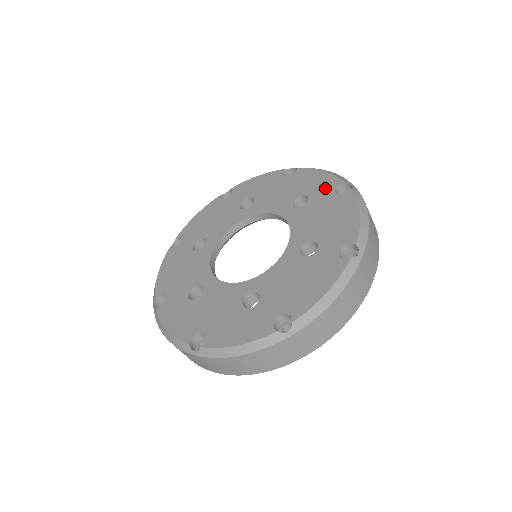
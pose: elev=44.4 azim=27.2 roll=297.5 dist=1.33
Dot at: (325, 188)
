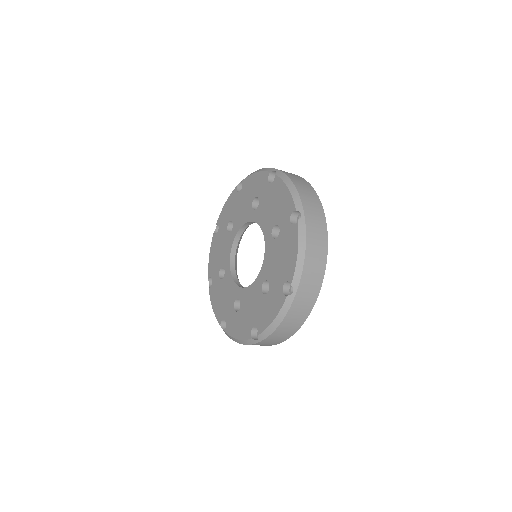
Dot at: (262, 184)
